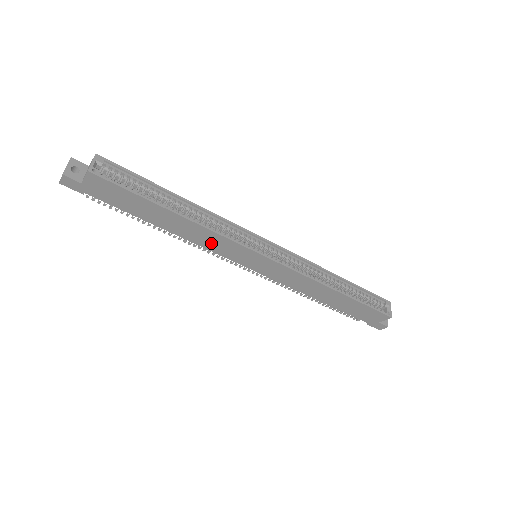
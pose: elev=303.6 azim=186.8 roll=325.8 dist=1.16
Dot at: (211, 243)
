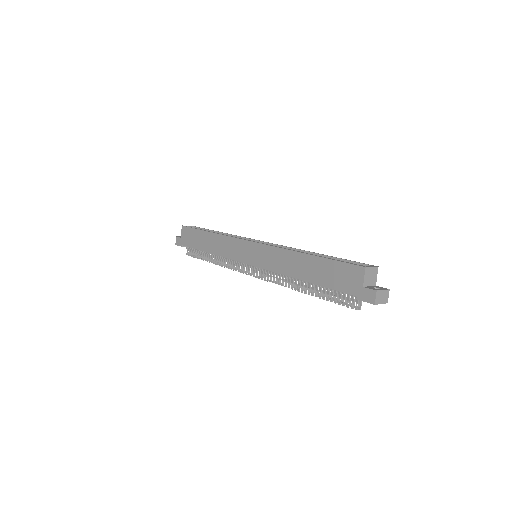
Dot at: (227, 249)
